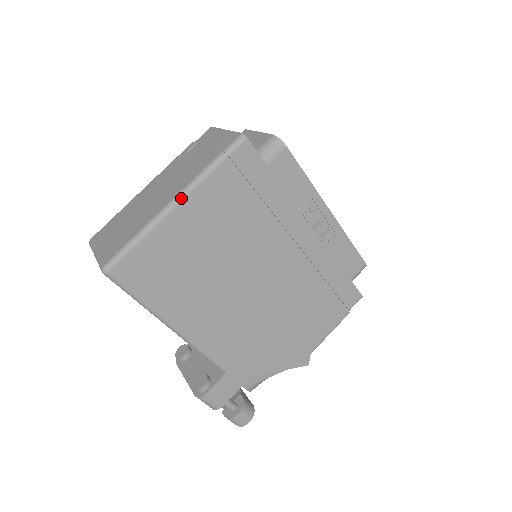
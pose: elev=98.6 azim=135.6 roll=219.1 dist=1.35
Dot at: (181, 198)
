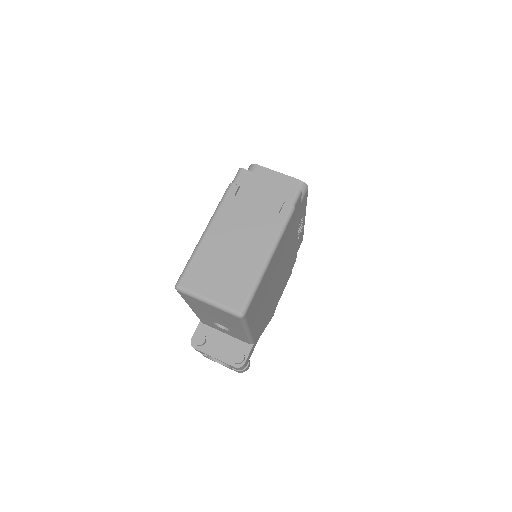
Dot at: (276, 247)
